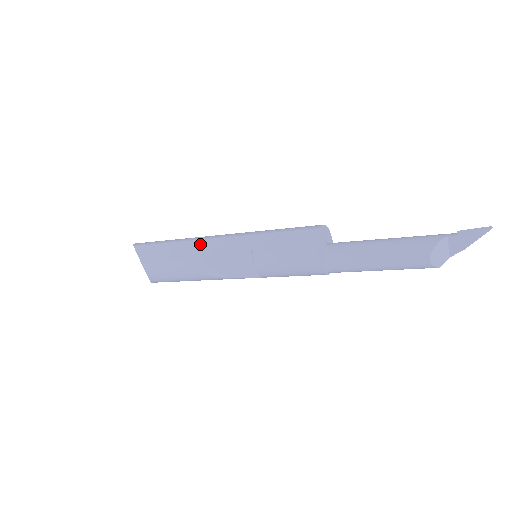
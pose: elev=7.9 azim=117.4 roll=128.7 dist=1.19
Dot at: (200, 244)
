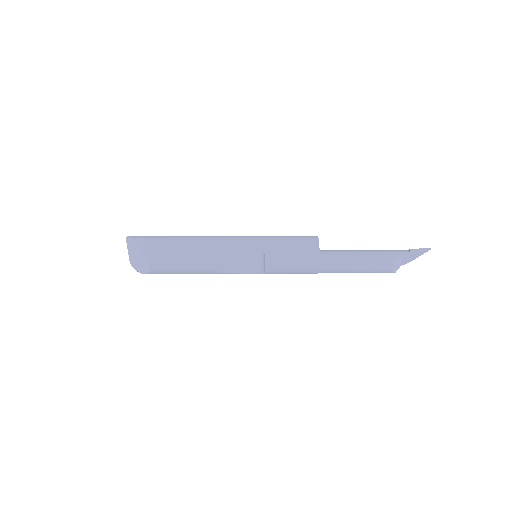
Dot at: (210, 242)
